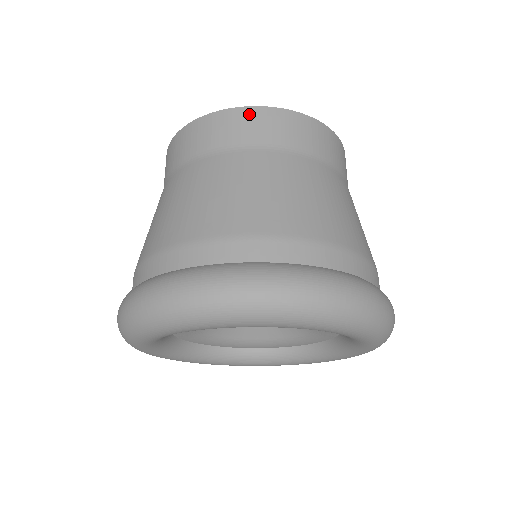
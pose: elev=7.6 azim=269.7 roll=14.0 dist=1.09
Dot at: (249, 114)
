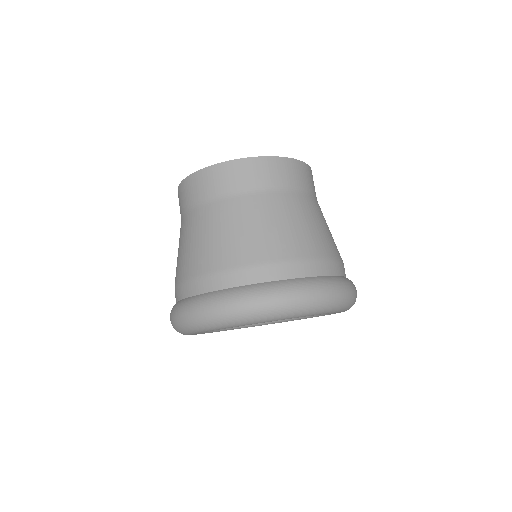
Dot at: (303, 167)
